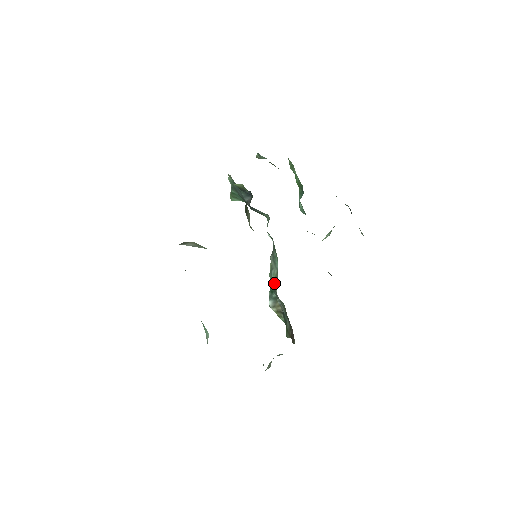
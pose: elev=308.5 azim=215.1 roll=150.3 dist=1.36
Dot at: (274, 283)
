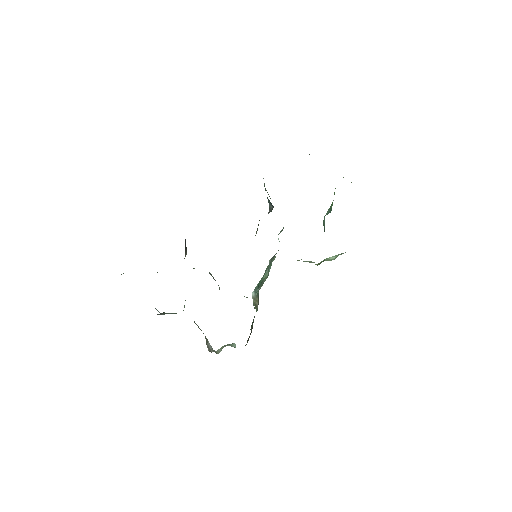
Dot at: (261, 284)
